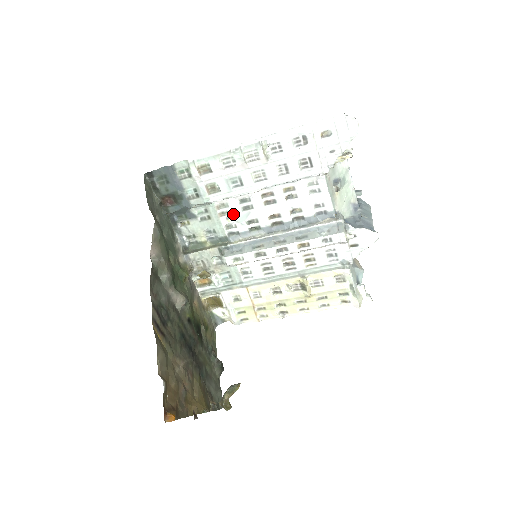
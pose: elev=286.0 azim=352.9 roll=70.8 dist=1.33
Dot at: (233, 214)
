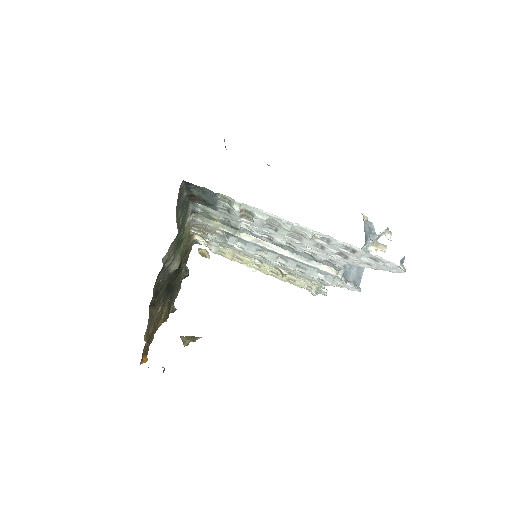
Dot at: (254, 227)
